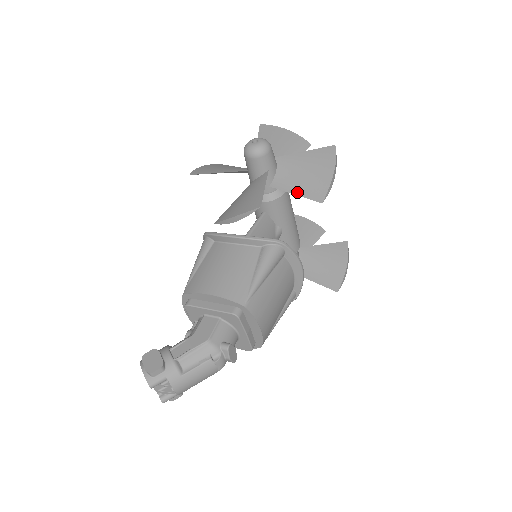
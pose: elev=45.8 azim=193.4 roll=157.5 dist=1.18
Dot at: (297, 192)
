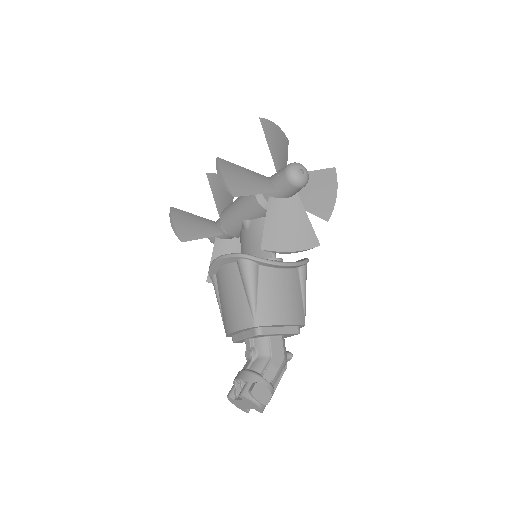
Dot at: (310, 210)
